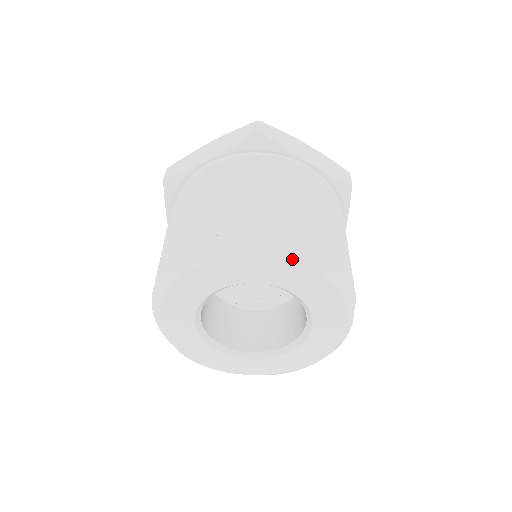
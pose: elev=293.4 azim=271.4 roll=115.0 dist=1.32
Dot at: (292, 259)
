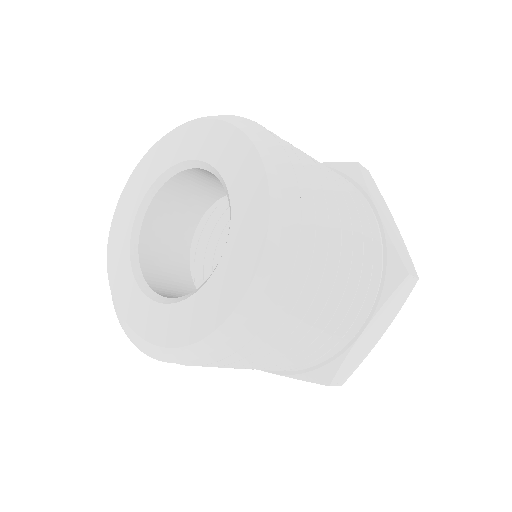
Dot at: (259, 148)
